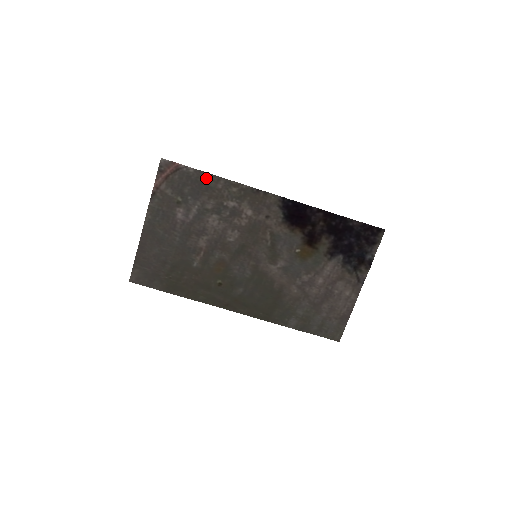
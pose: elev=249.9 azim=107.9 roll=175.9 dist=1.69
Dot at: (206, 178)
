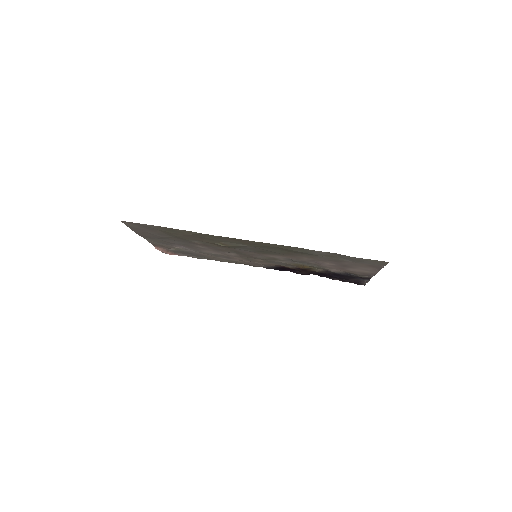
Dot at: (200, 258)
